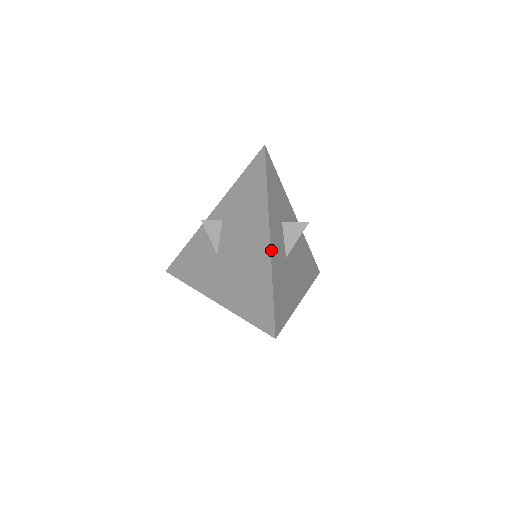
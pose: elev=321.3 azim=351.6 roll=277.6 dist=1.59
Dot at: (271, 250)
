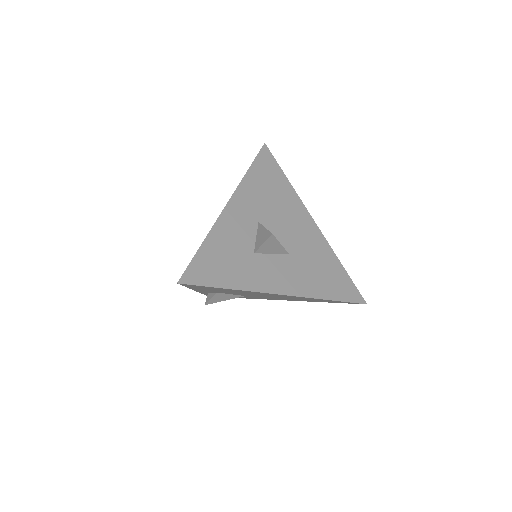
Dot at: (296, 295)
